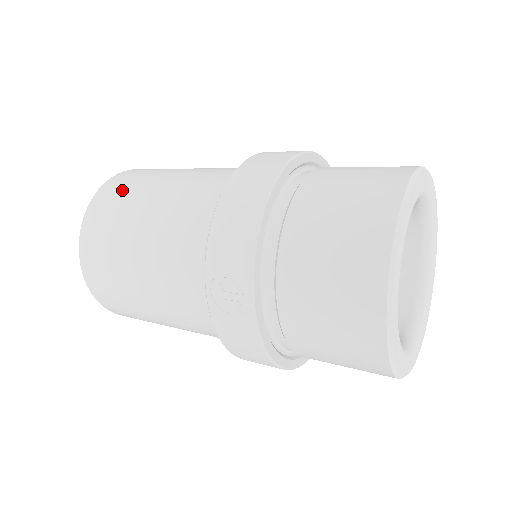
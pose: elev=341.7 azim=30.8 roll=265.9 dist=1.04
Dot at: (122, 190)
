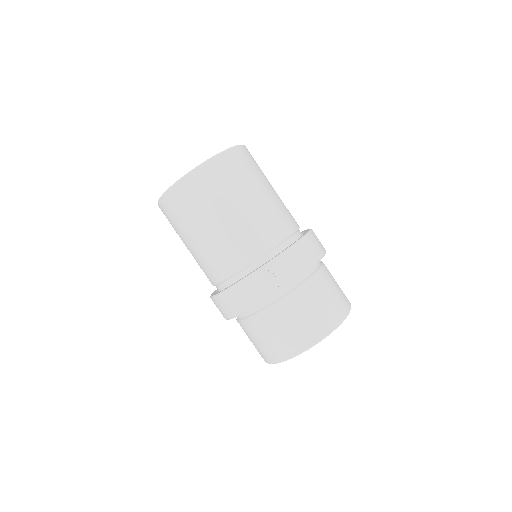
Dot at: (253, 165)
